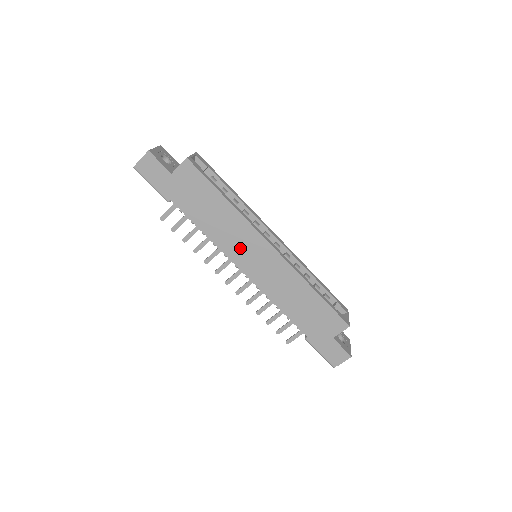
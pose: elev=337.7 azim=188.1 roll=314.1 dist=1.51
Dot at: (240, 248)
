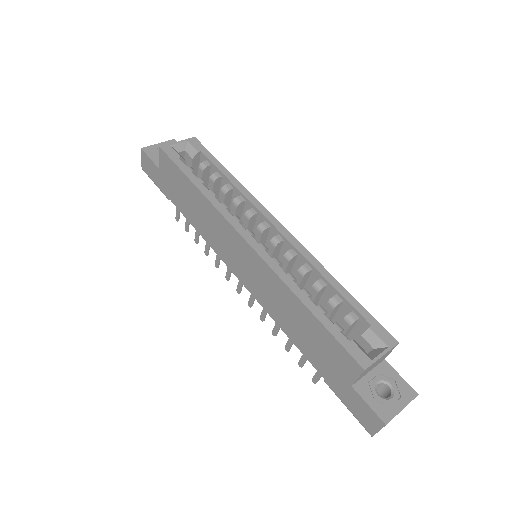
Dot at: (225, 246)
